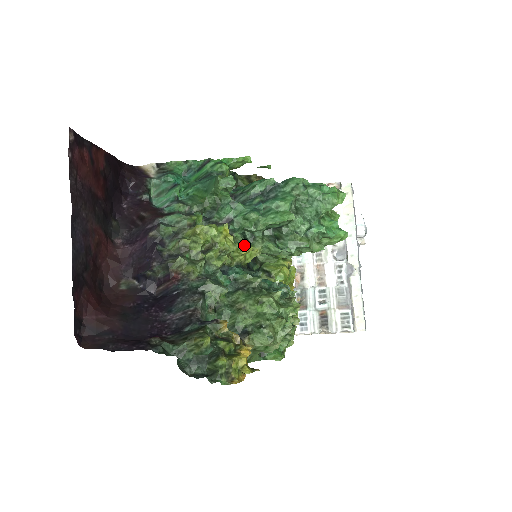
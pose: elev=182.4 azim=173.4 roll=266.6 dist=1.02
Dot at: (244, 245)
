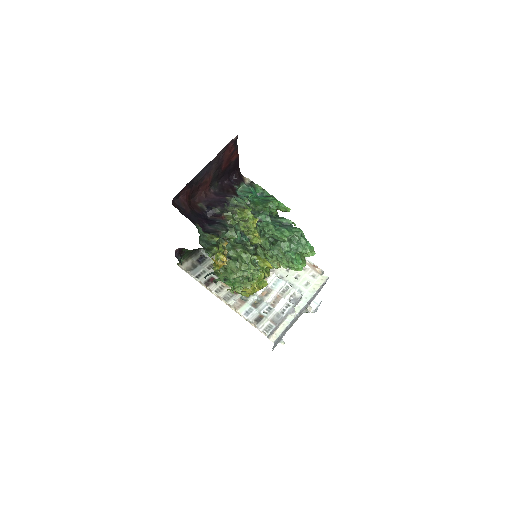
Dot at: (258, 232)
